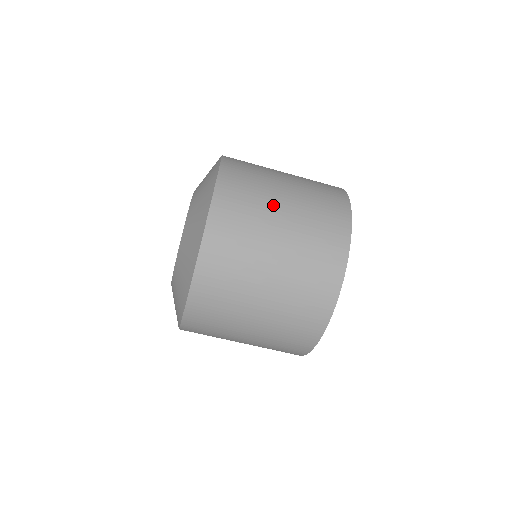
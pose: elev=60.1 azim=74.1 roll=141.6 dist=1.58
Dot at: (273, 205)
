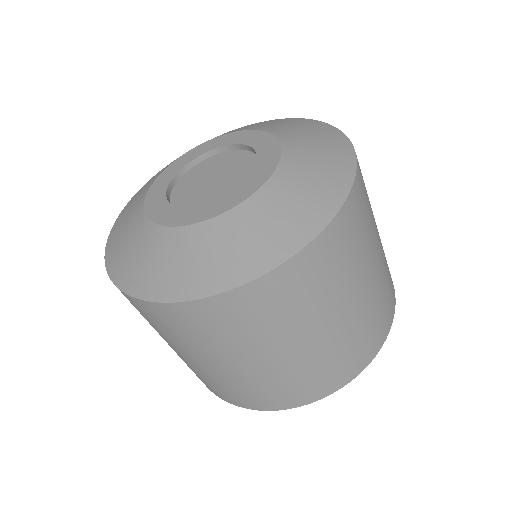
Dot at: (376, 232)
